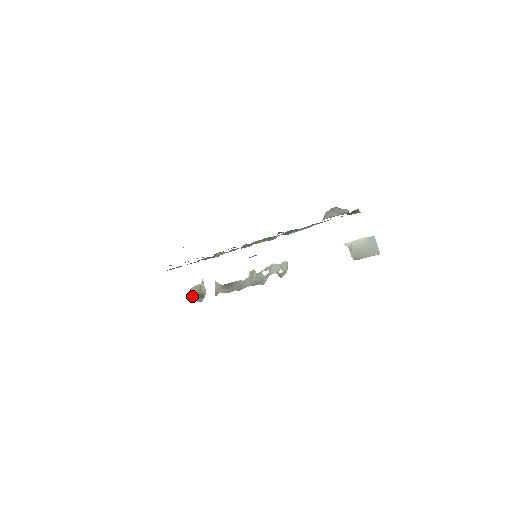
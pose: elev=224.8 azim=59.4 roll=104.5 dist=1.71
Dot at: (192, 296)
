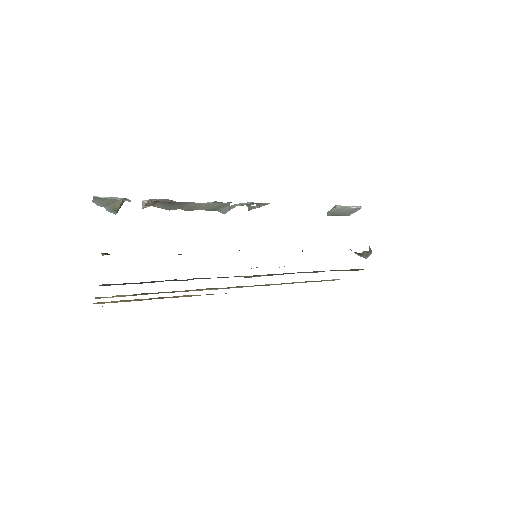
Dot at: (95, 203)
